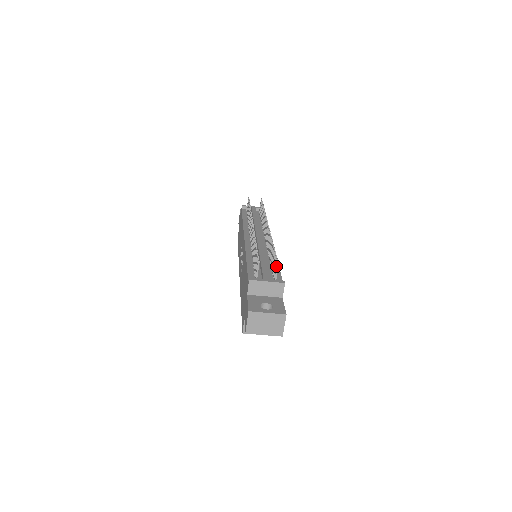
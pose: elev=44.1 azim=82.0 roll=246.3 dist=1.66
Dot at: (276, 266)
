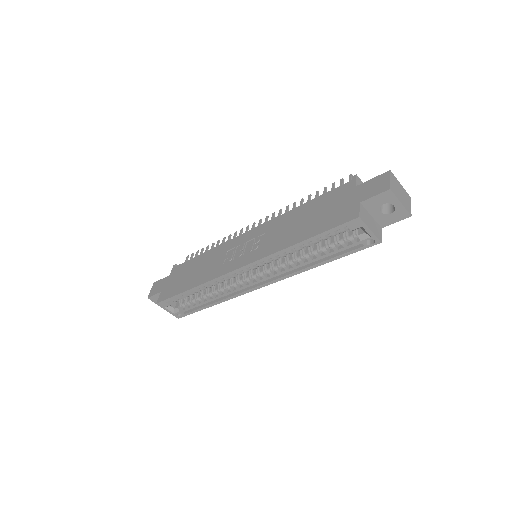
Dot at: occluded
